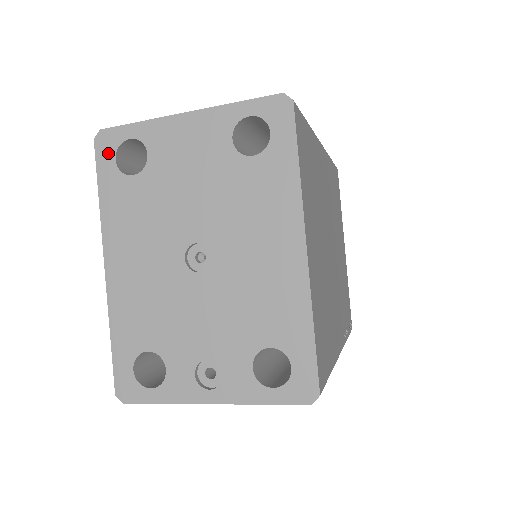
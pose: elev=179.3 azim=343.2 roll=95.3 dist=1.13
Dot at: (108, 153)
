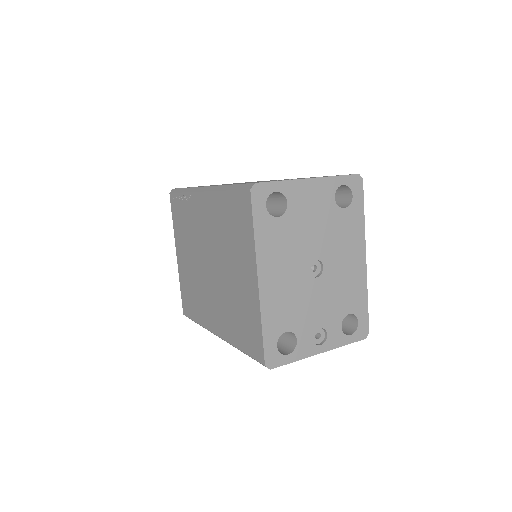
Dot at: (261, 200)
